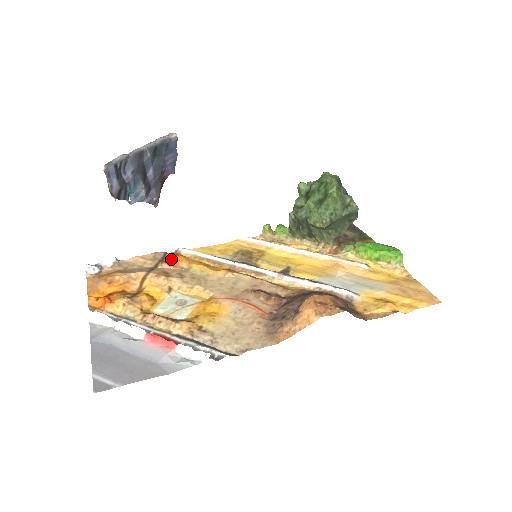
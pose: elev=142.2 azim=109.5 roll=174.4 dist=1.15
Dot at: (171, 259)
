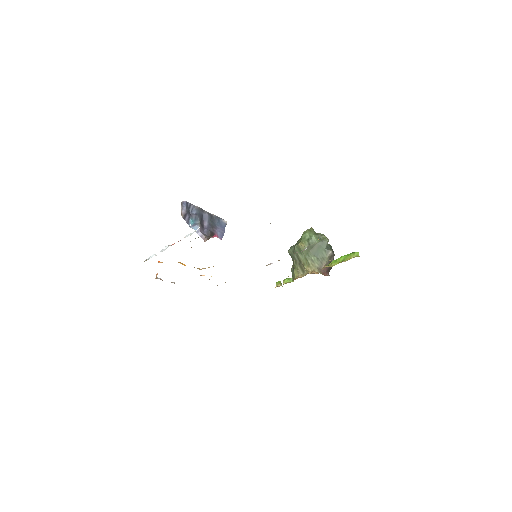
Dot at: occluded
